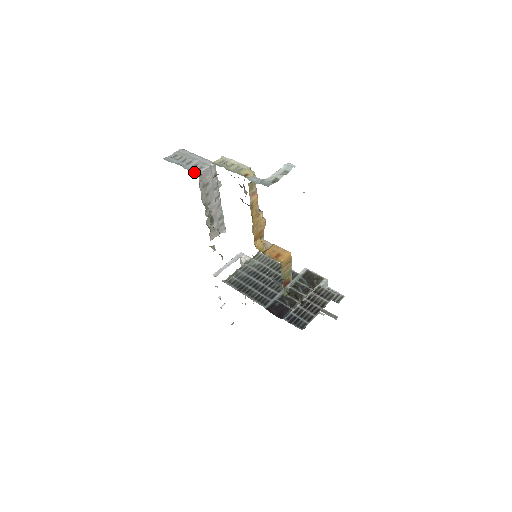
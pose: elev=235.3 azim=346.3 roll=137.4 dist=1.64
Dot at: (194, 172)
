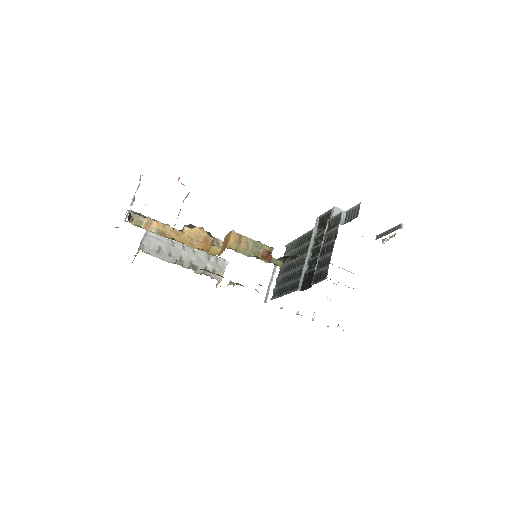
Dot at: occluded
